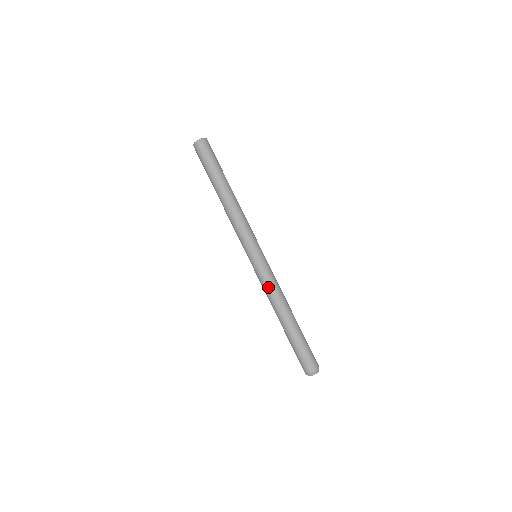
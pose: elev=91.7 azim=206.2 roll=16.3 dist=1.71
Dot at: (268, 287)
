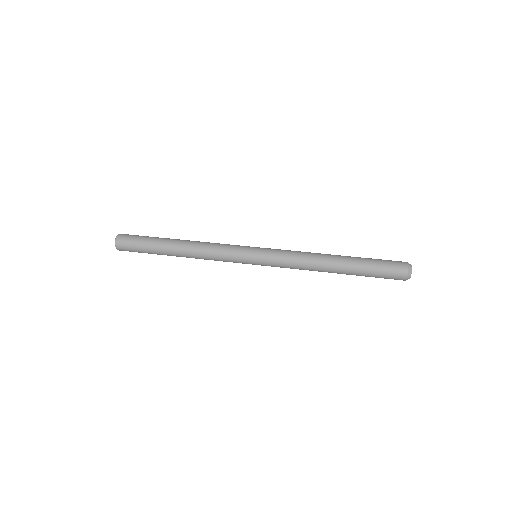
Dot at: (294, 253)
